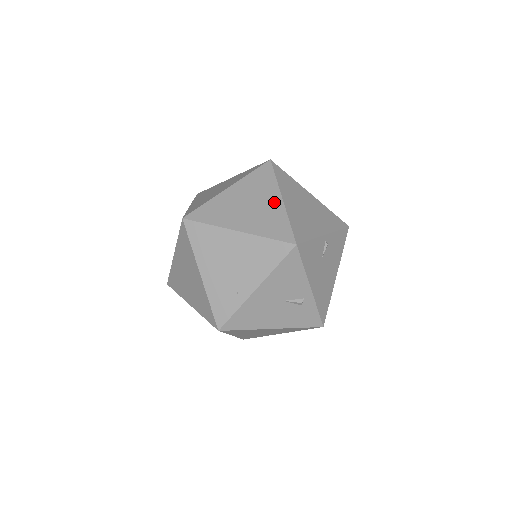
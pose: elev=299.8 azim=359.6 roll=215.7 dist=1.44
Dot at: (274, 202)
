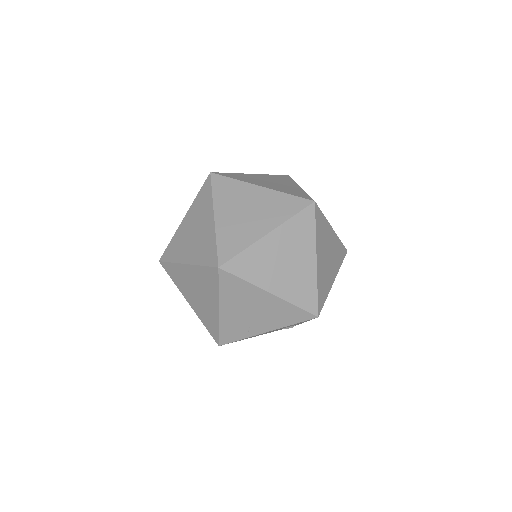
Dot at: (309, 263)
